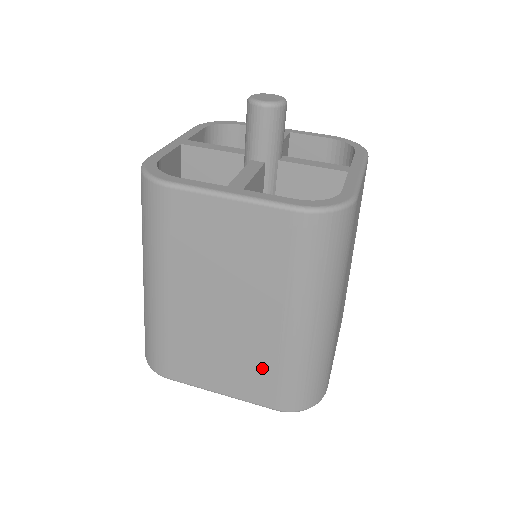
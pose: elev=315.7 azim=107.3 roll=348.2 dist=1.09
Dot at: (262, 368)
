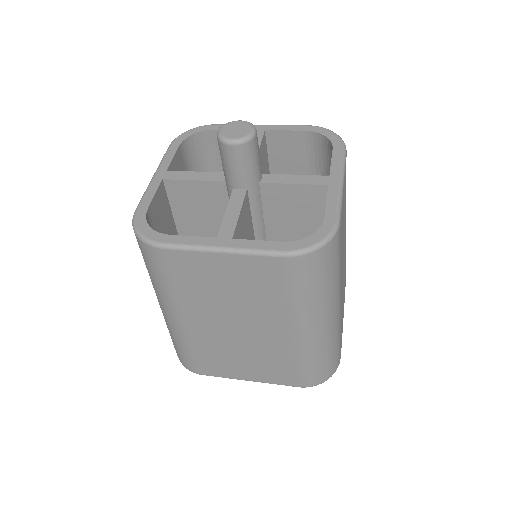
Dot at: (281, 362)
